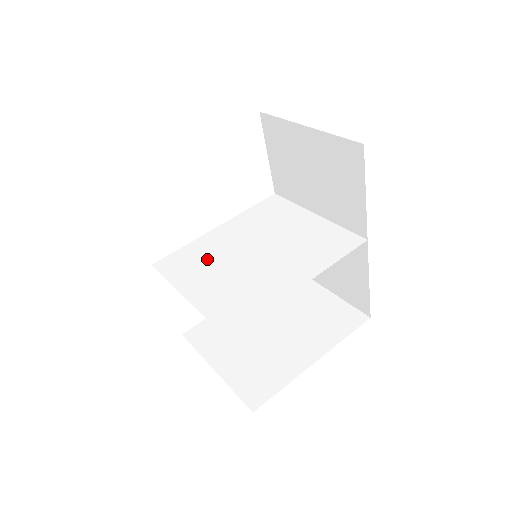
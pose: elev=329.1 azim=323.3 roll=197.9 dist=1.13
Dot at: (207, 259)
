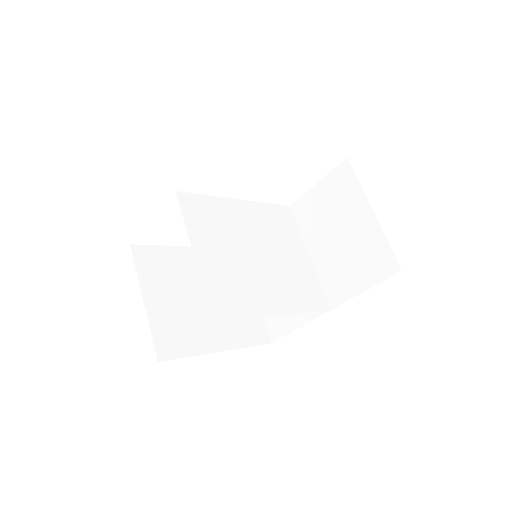
Dot at: (222, 227)
